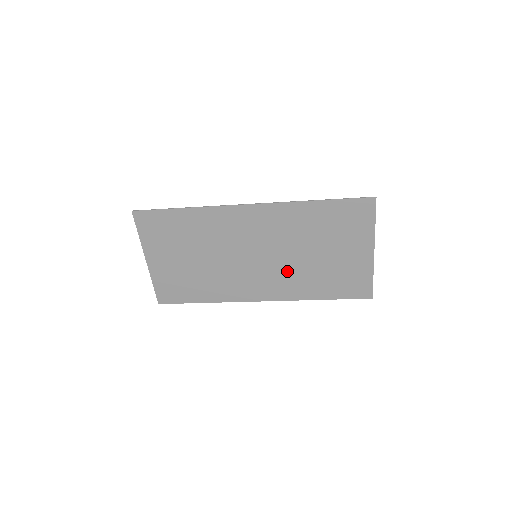
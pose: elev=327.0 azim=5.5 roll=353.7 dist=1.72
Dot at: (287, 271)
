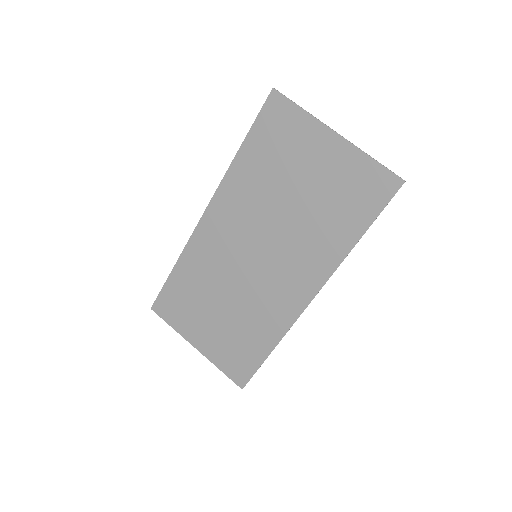
Dot at: (294, 243)
